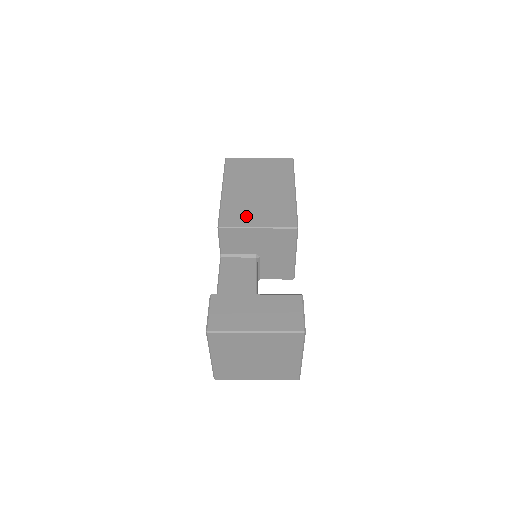
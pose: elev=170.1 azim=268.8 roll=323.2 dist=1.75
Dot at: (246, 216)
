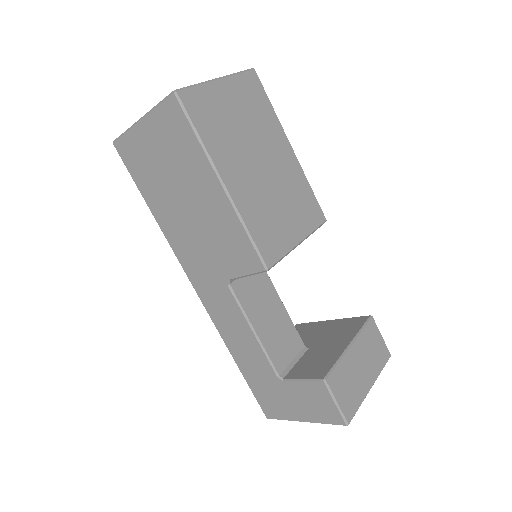
Dot at: (281, 230)
